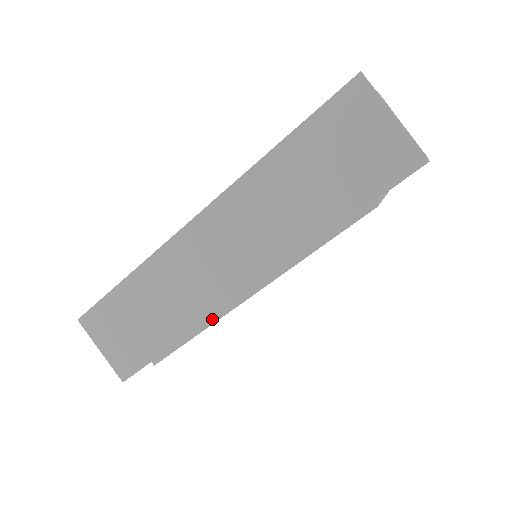
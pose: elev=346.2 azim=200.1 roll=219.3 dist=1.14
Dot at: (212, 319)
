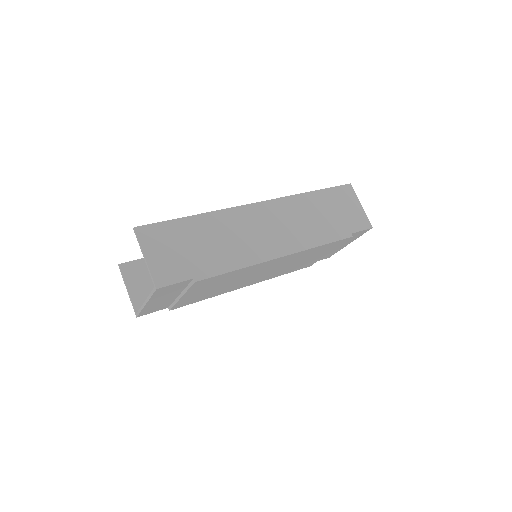
Dot at: (254, 262)
